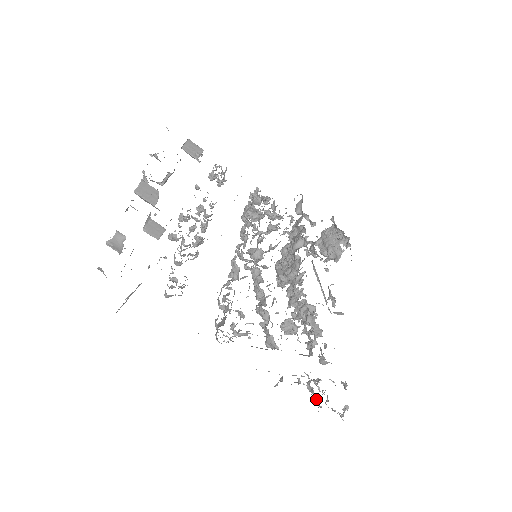
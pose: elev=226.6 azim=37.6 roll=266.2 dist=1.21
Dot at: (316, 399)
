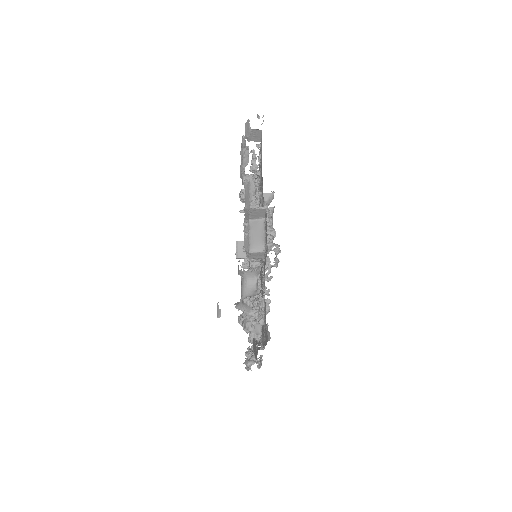
Dot at: occluded
